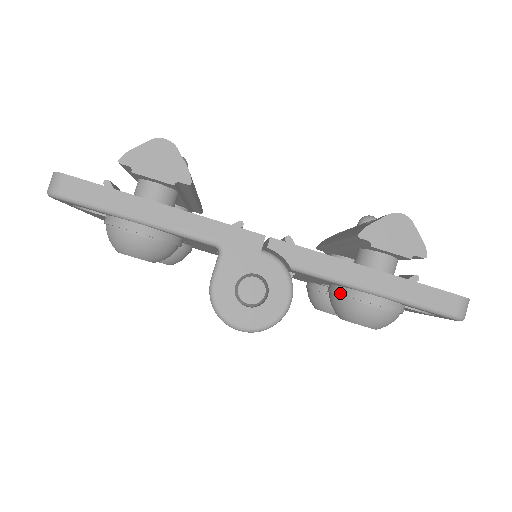
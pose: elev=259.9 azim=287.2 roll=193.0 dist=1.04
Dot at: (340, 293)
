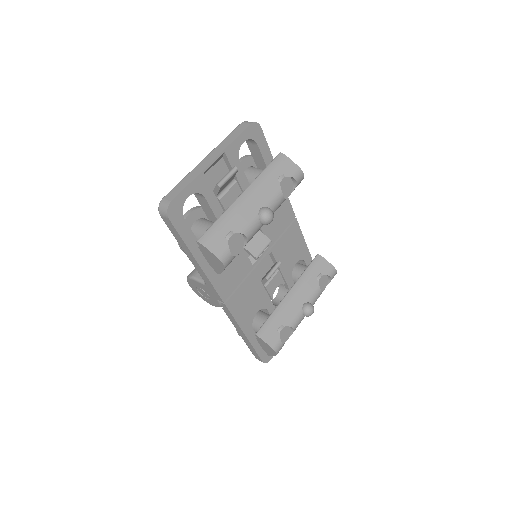
Dot at: occluded
